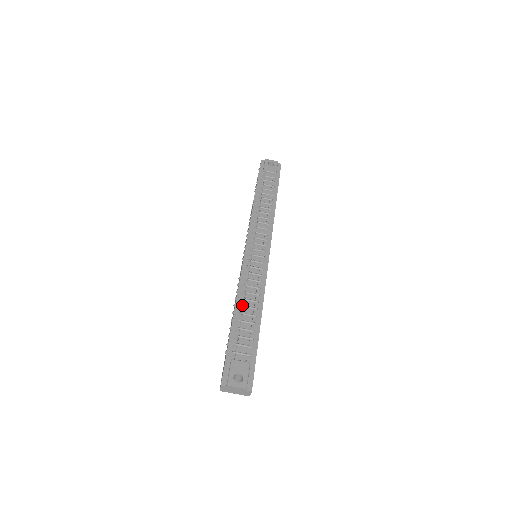
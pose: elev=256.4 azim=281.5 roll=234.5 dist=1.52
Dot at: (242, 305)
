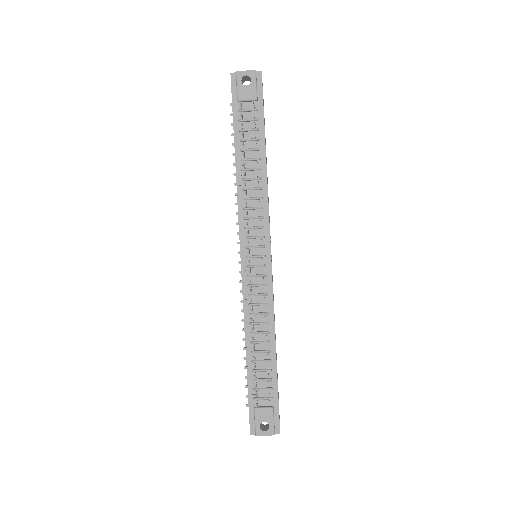
Dot at: (252, 342)
